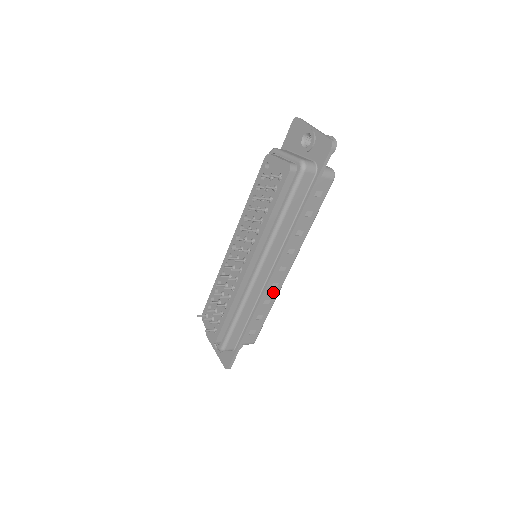
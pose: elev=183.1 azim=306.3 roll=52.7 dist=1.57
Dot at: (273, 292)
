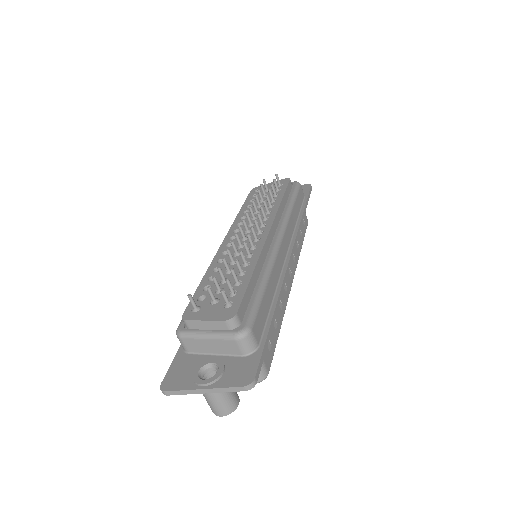
Dot at: (284, 296)
